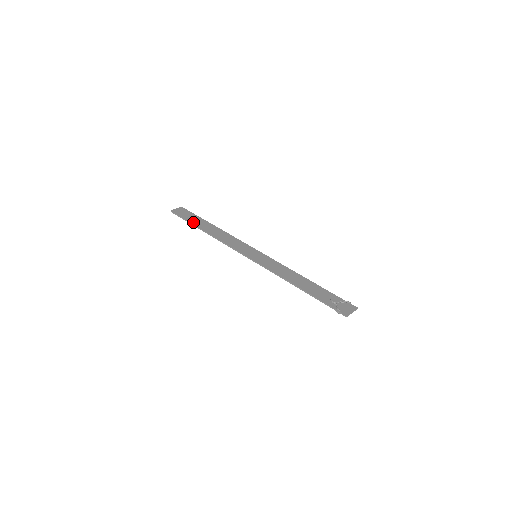
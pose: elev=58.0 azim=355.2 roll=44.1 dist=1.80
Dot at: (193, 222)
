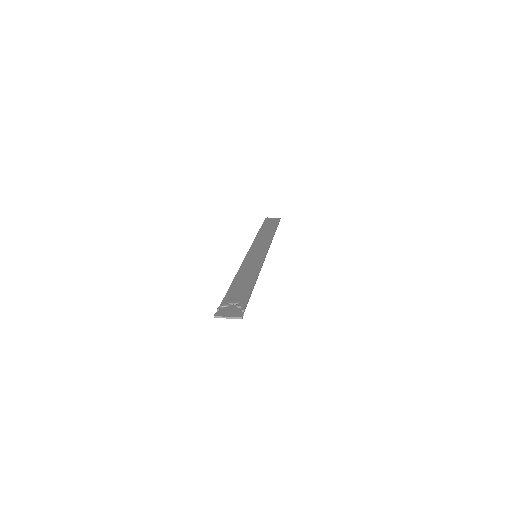
Dot at: (264, 226)
